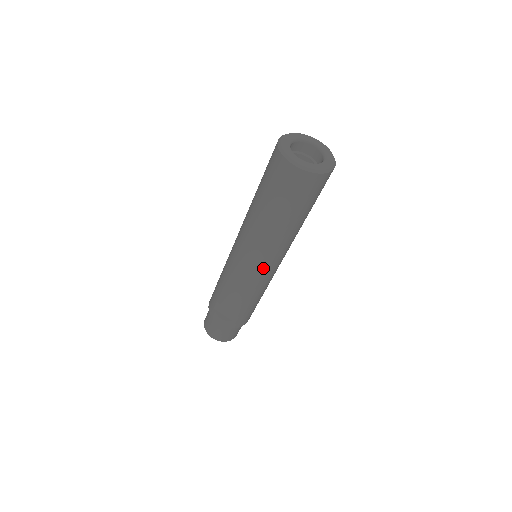
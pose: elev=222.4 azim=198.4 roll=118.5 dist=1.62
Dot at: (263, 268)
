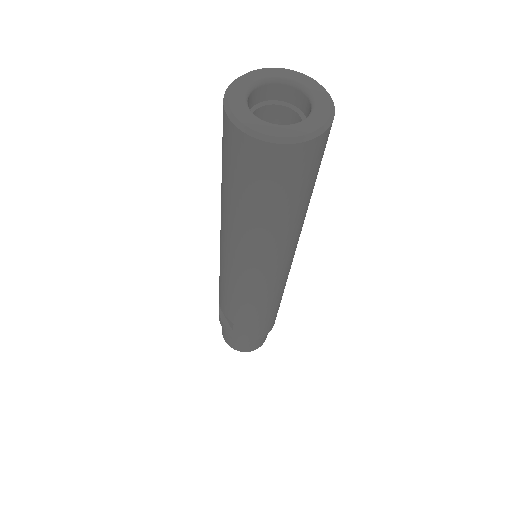
Dot at: (242, 275)
